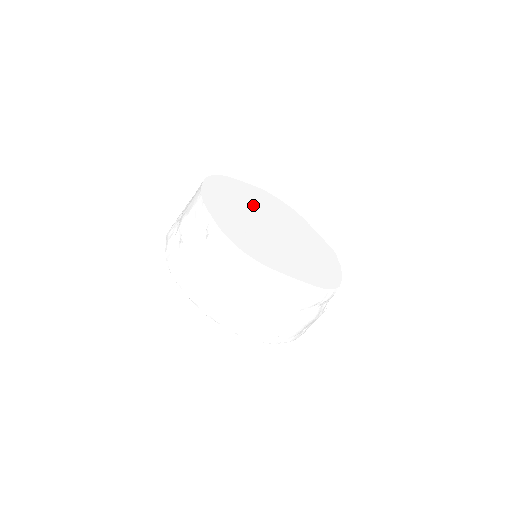
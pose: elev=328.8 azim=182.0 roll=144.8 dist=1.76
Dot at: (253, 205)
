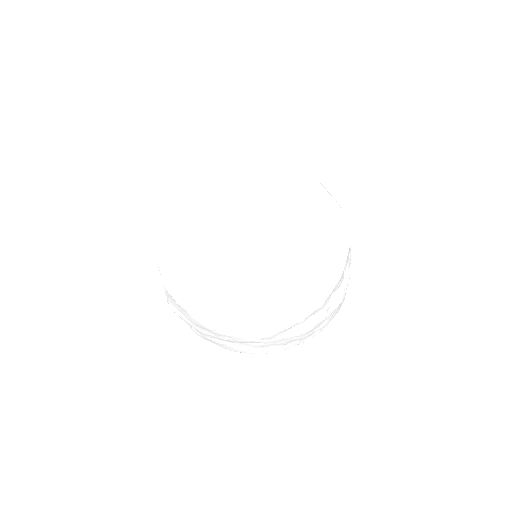
Dot at: (229, 209)
